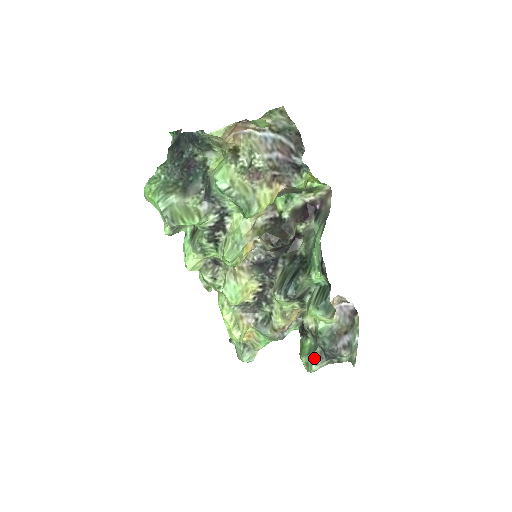
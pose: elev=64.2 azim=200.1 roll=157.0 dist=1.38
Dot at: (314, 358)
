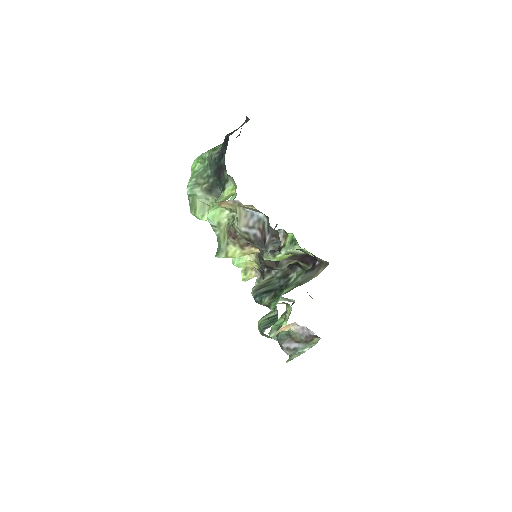
Dot at: (275, 332)
